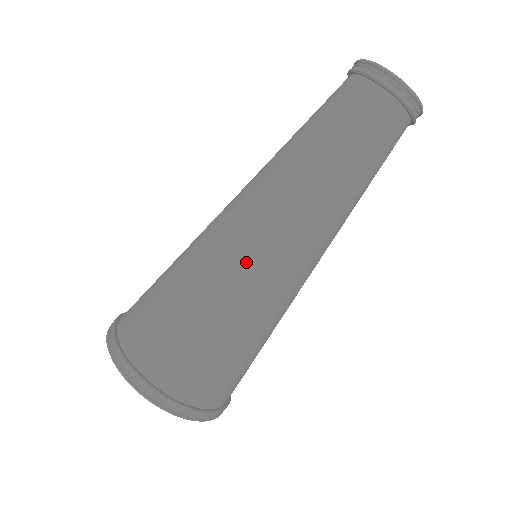
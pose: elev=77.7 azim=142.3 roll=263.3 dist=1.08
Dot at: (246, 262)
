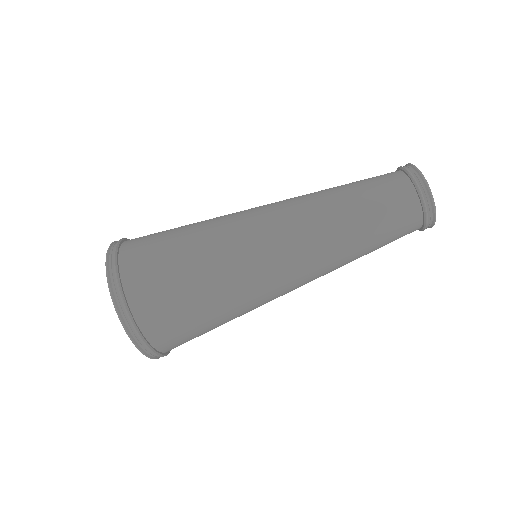
Dot at: (242, 226)
